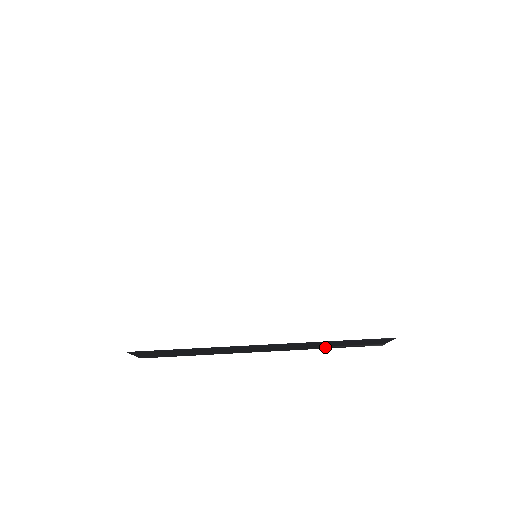
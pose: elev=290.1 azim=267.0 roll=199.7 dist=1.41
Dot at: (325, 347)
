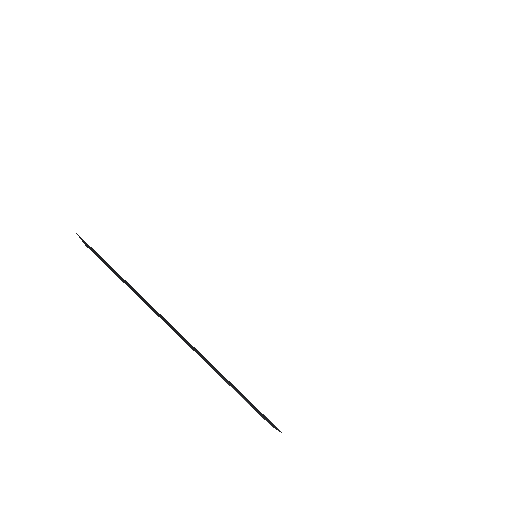
Dot at: (226, 381)
